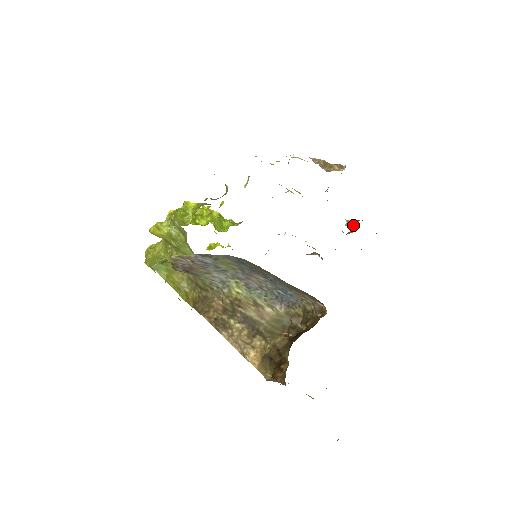
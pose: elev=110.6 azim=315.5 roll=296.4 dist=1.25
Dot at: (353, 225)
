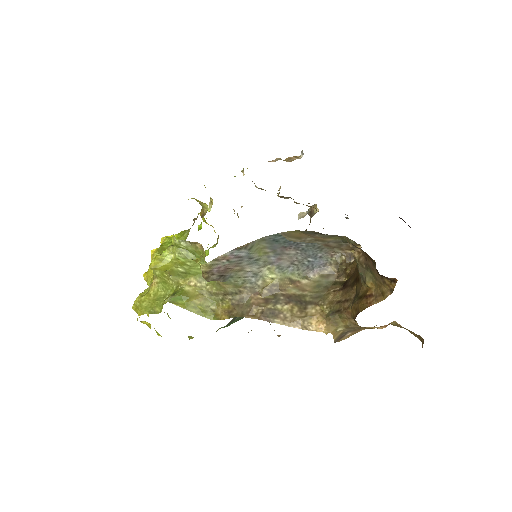
Dot at: (310, 210)
